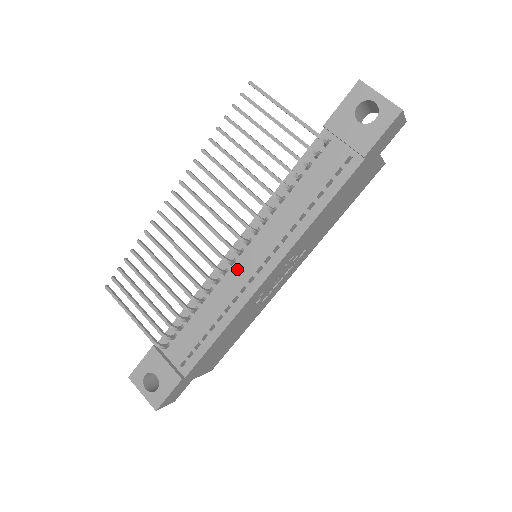
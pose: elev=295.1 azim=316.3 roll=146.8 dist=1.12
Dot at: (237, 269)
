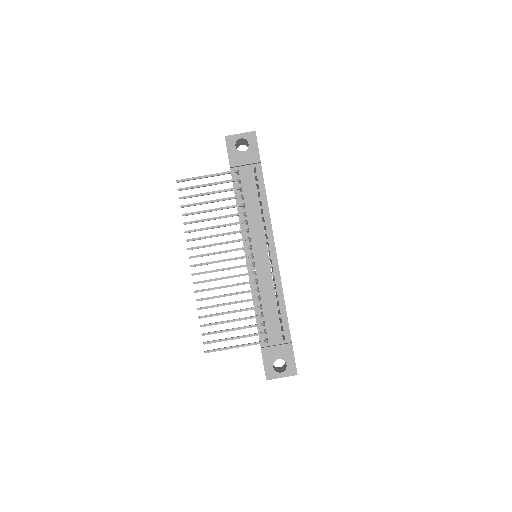
Dot at: (259, 265)
